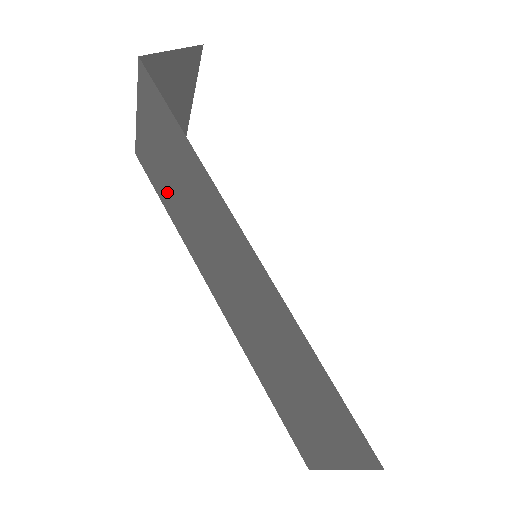
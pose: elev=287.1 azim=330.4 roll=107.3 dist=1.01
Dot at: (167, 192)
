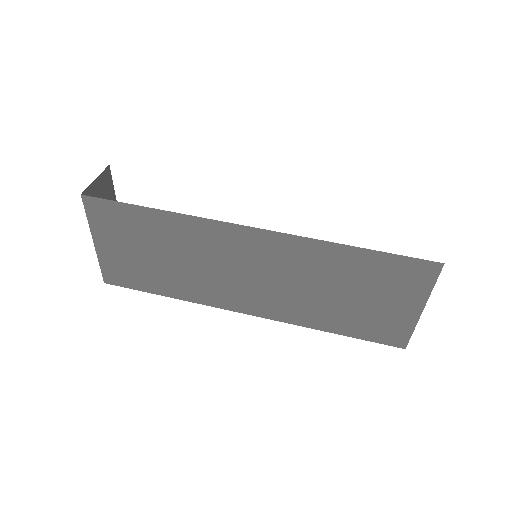
Dot at: (158, 278)
